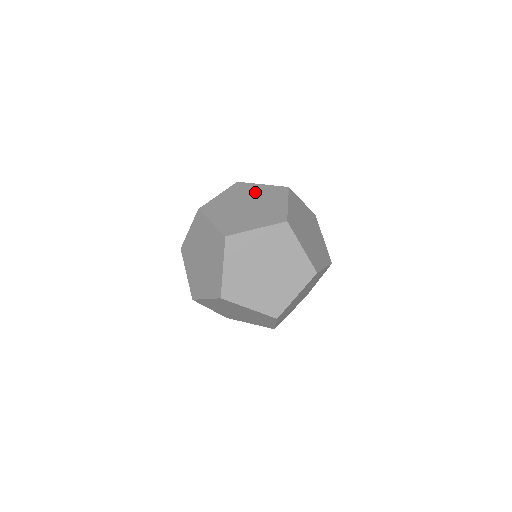
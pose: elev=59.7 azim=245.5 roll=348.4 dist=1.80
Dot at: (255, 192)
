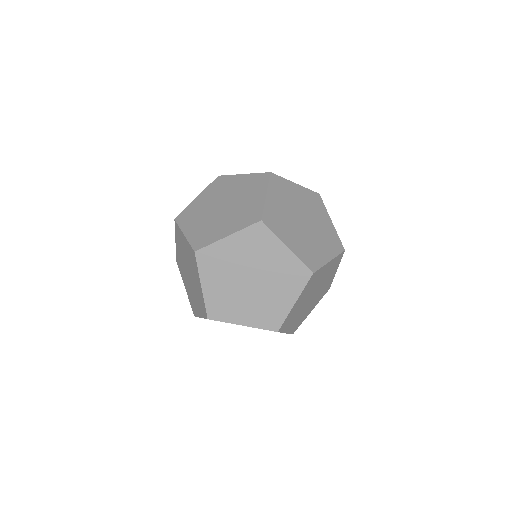
Dot at: (234, 186)
